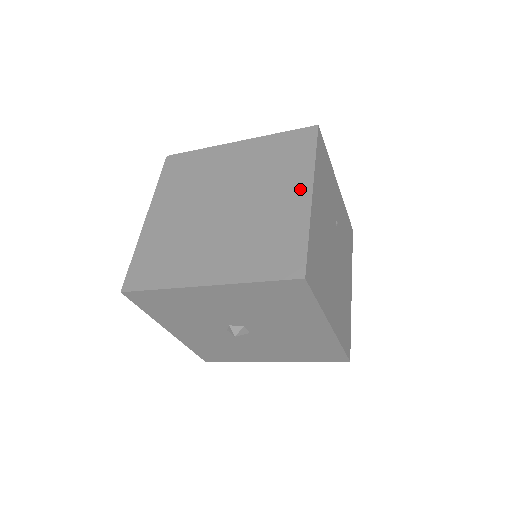
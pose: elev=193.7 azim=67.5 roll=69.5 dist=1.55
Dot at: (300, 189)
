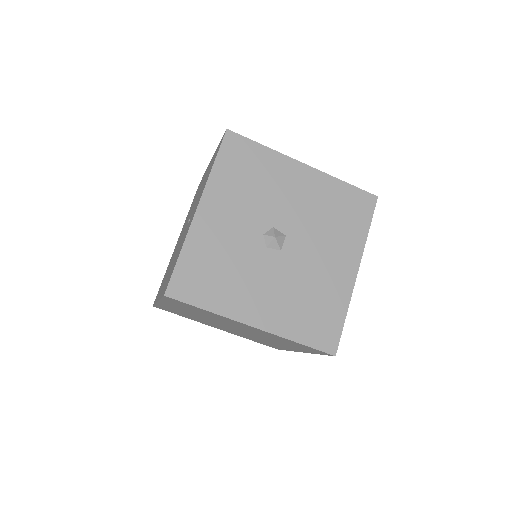
Dot at: occluded
